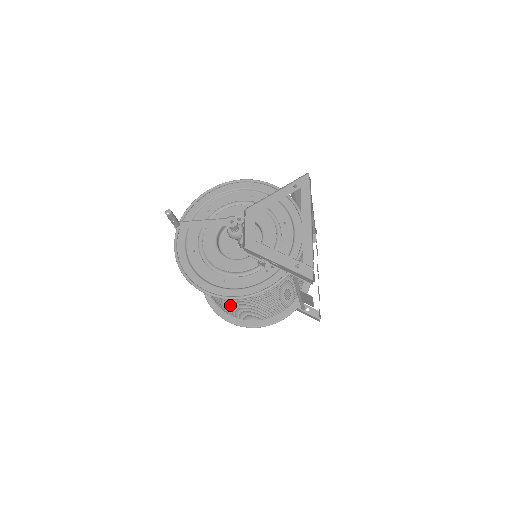
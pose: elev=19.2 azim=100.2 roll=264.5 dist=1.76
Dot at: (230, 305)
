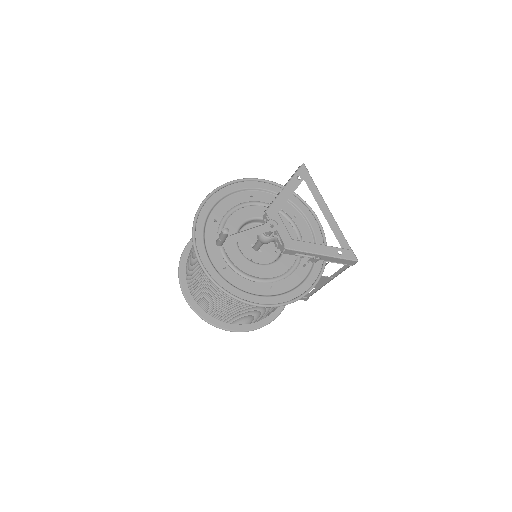
Dot at: (259, 312)
